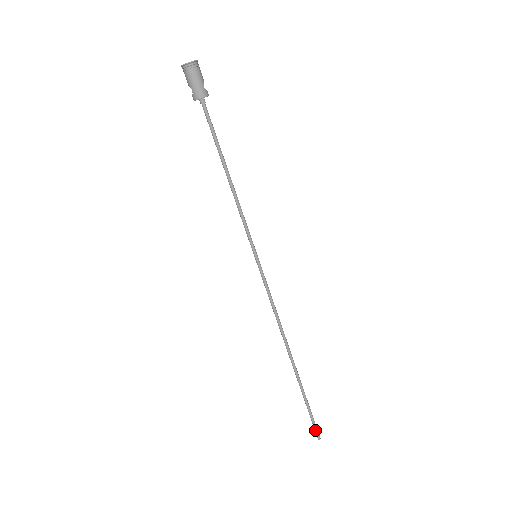
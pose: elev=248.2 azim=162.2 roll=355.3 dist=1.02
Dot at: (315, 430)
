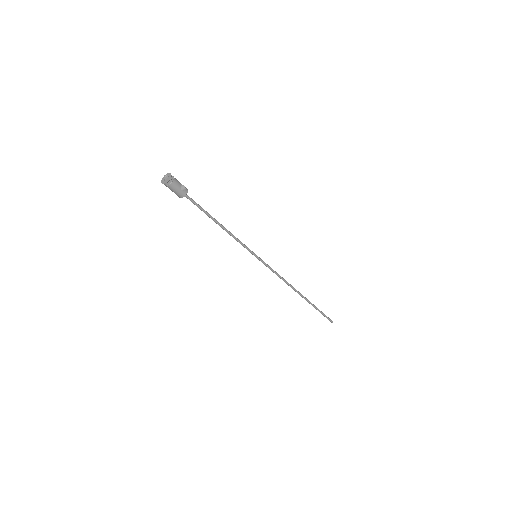
Dot at: (328, 319)
